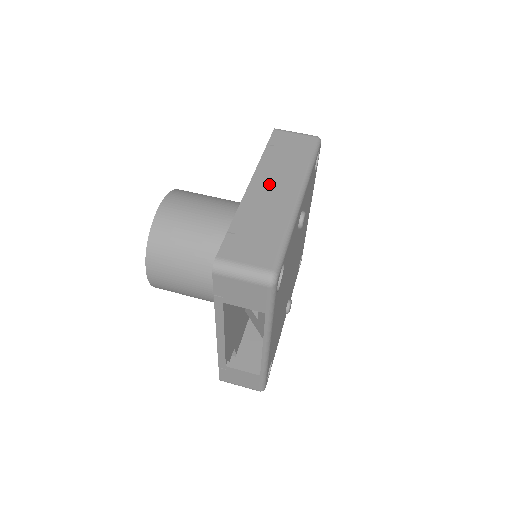
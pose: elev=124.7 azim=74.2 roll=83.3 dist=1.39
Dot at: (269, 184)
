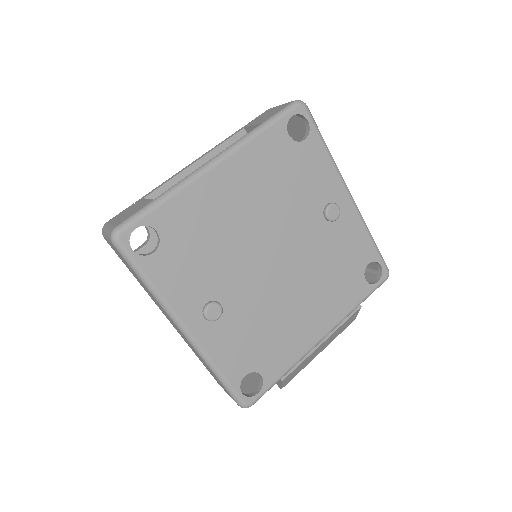
Dot at: occluded
